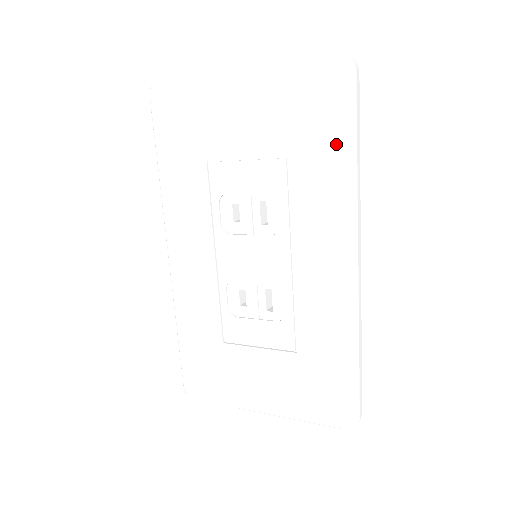
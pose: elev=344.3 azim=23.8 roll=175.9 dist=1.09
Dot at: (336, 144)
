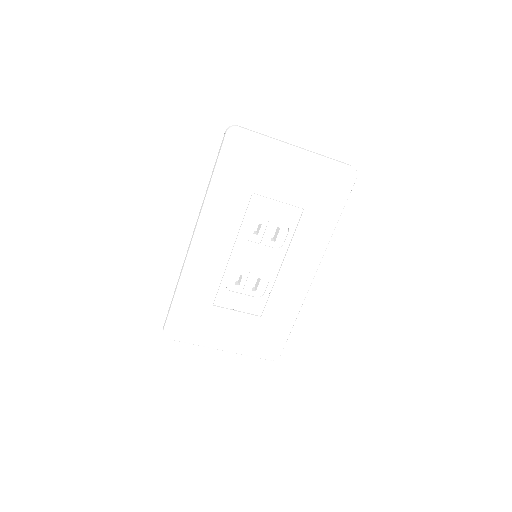
Dot at: (333, 212)
